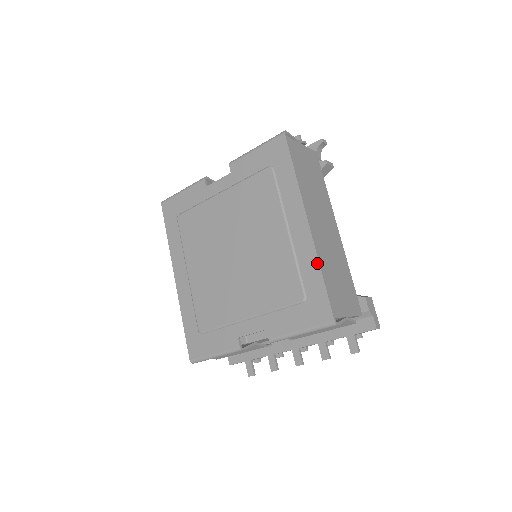
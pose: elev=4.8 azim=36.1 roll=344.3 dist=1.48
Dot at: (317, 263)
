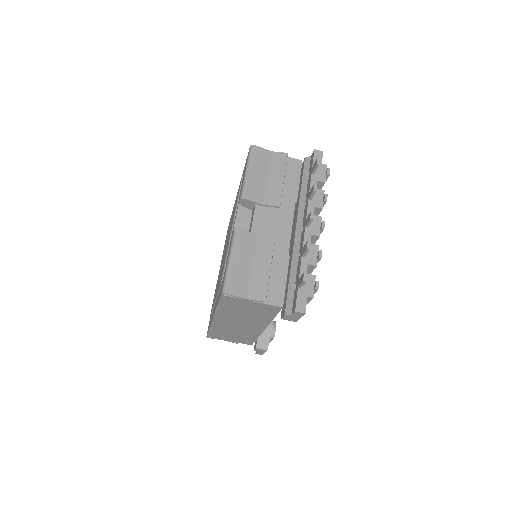
Dot at: (242, 174)
